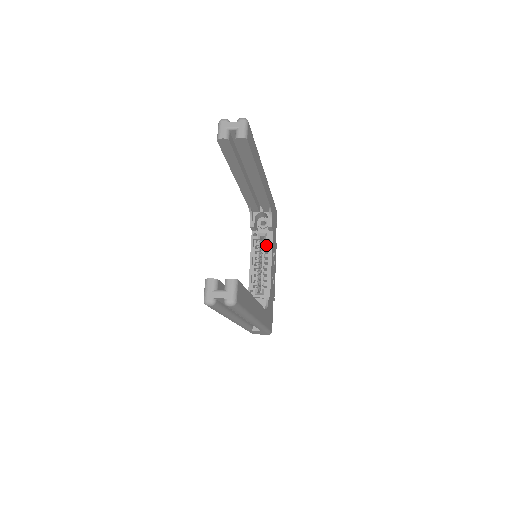
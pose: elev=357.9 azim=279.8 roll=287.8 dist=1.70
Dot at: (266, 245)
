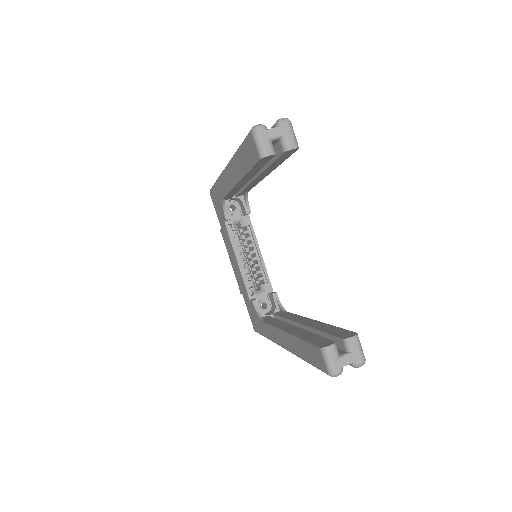
Dot at: (246, 233)
